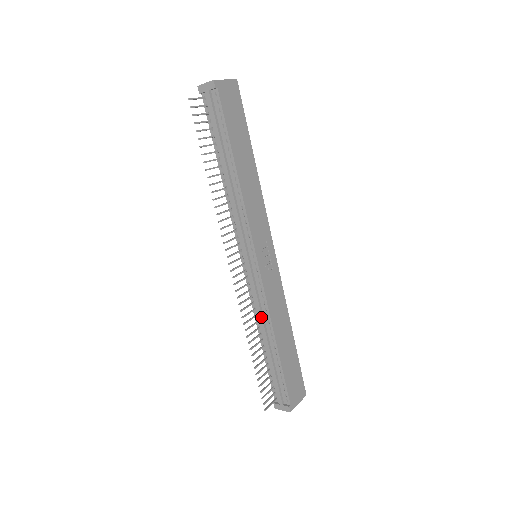
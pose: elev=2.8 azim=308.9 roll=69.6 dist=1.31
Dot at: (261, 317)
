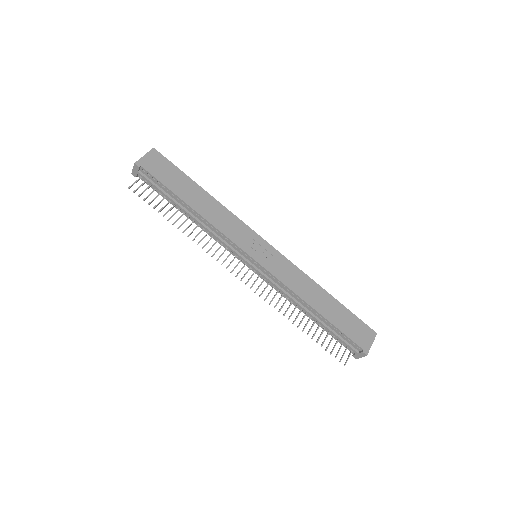
Dot at: (290, 298)
